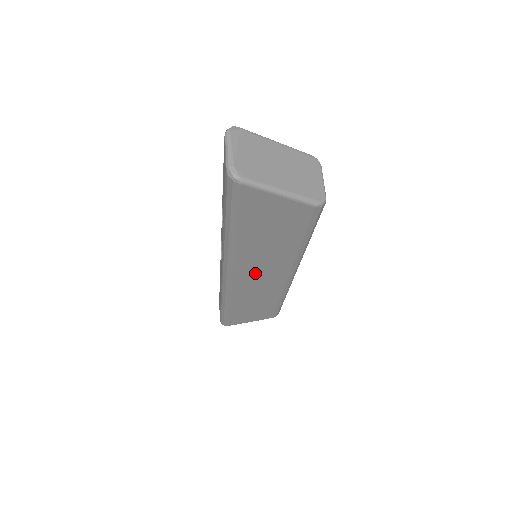
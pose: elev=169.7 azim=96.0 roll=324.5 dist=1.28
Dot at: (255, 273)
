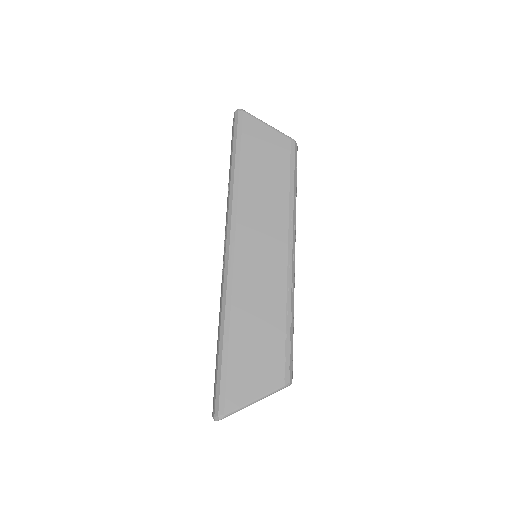
Dot at: (256, 238)
